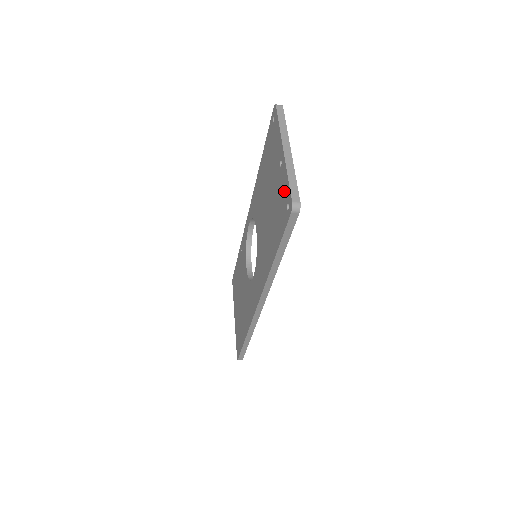
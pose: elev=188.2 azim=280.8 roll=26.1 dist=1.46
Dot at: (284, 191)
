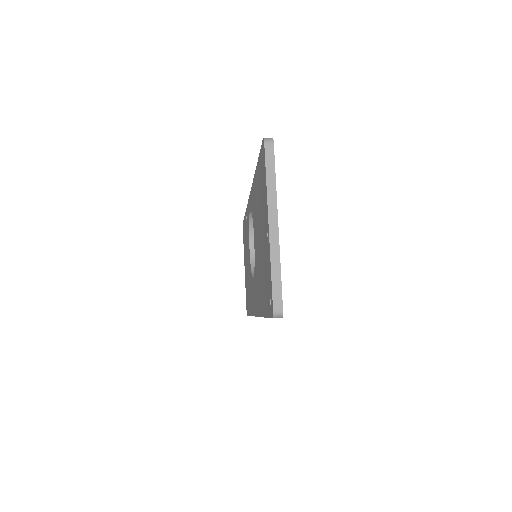
Dot at: (268, 276)
